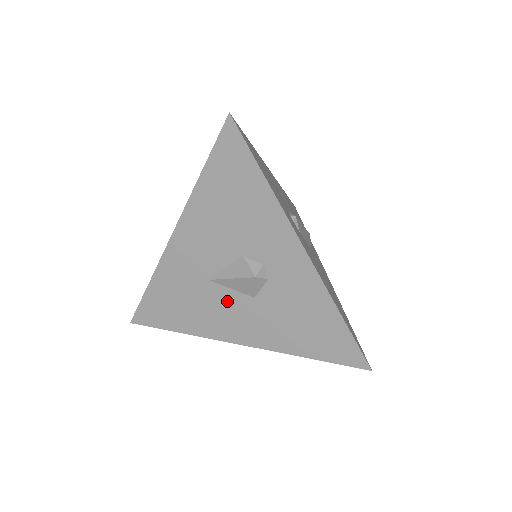
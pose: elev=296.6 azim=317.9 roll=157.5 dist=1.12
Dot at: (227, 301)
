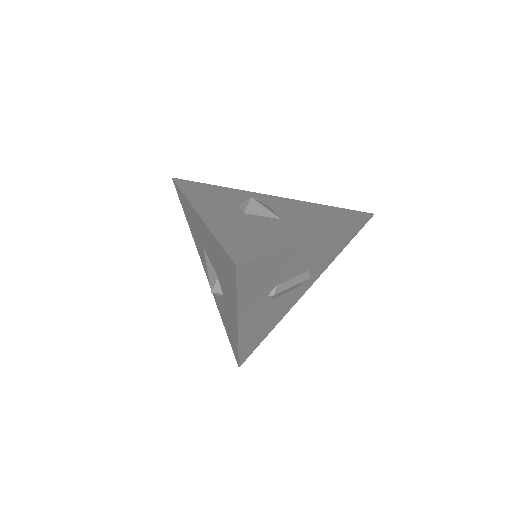
Dot at: occluded
